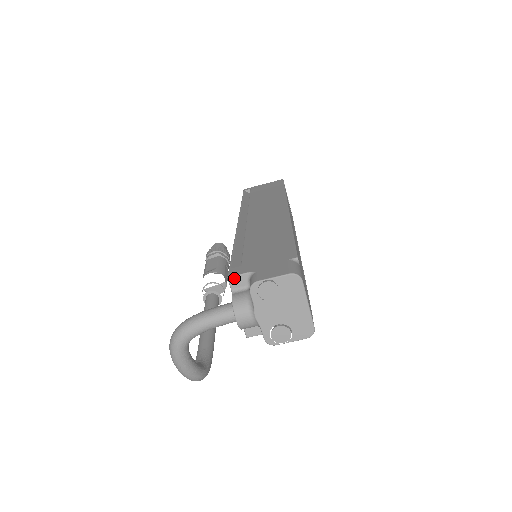
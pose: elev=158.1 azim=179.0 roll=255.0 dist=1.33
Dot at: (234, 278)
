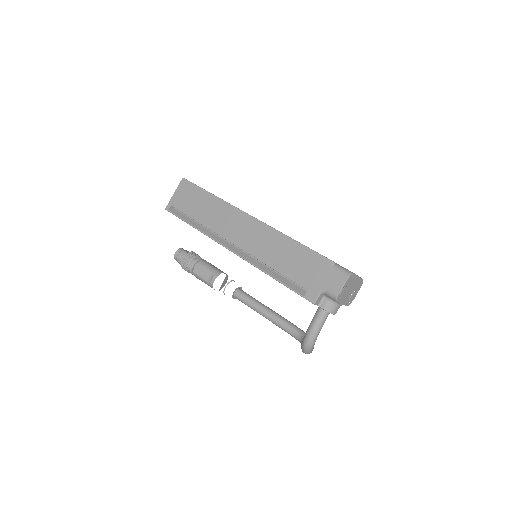
Dot at: (317, 301)
